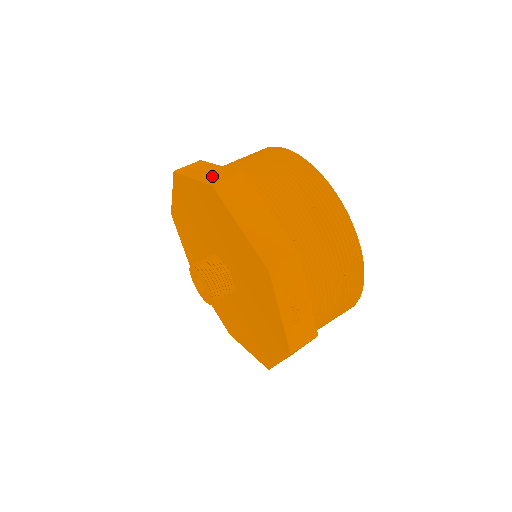
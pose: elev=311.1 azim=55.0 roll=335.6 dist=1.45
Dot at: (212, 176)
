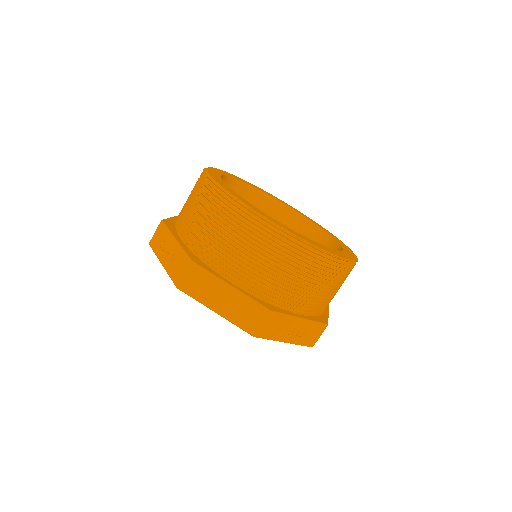
Dot at: (174, 267)
